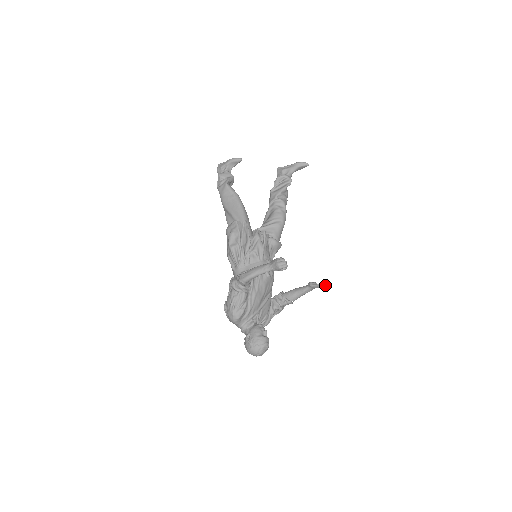
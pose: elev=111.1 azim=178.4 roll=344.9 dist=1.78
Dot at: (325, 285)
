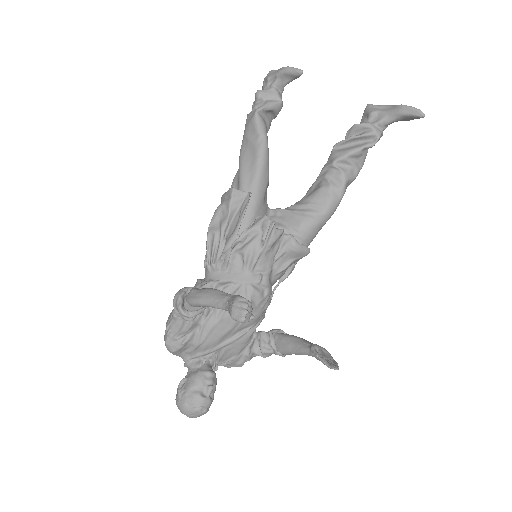
Dot at: (331, 367)
